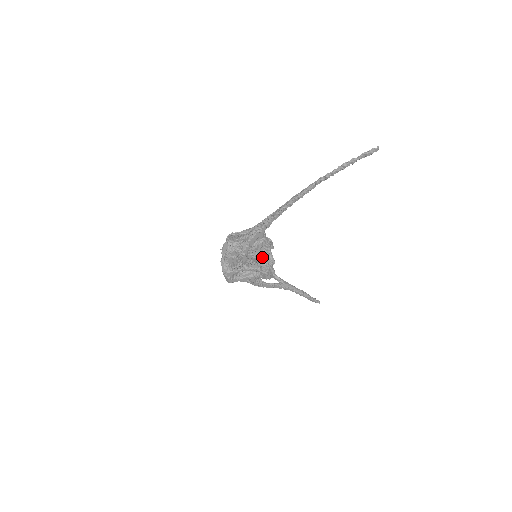
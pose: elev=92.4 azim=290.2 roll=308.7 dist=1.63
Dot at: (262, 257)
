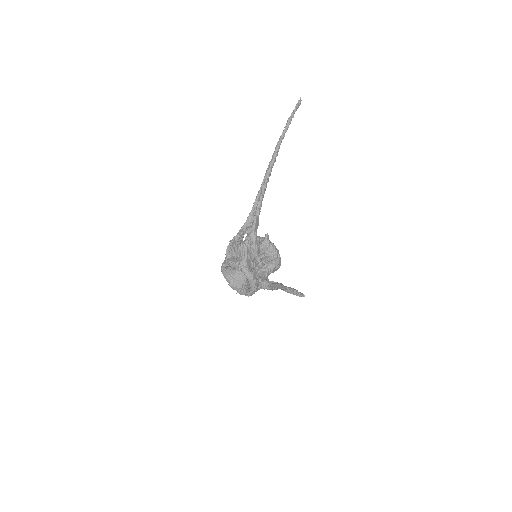
Dot at: (269, 241)
